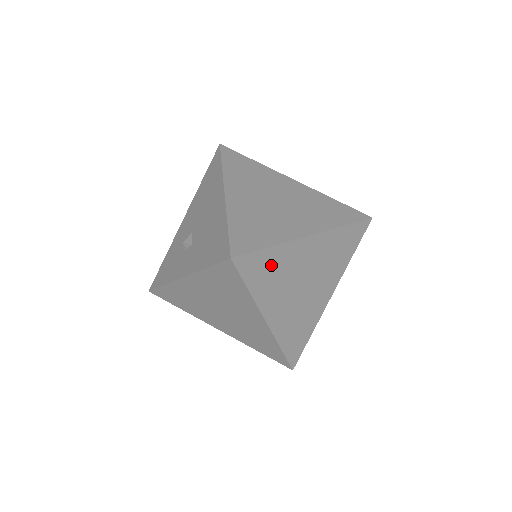
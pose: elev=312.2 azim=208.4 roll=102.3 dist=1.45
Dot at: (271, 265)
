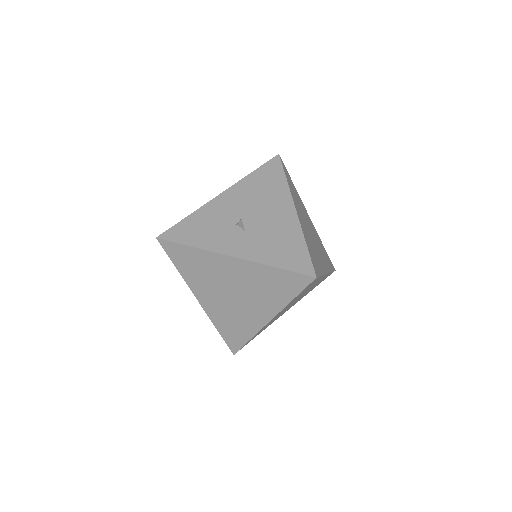
Dot at: occluded
